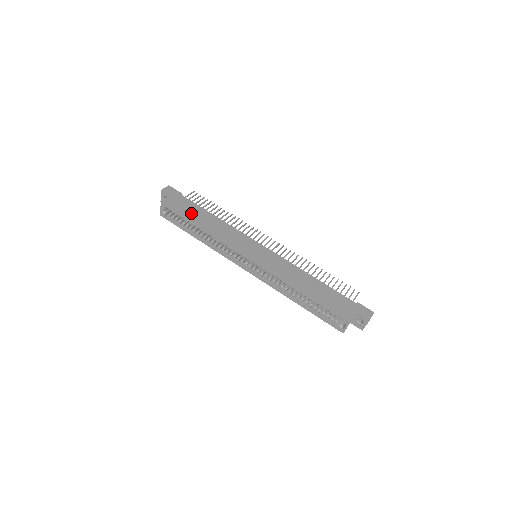
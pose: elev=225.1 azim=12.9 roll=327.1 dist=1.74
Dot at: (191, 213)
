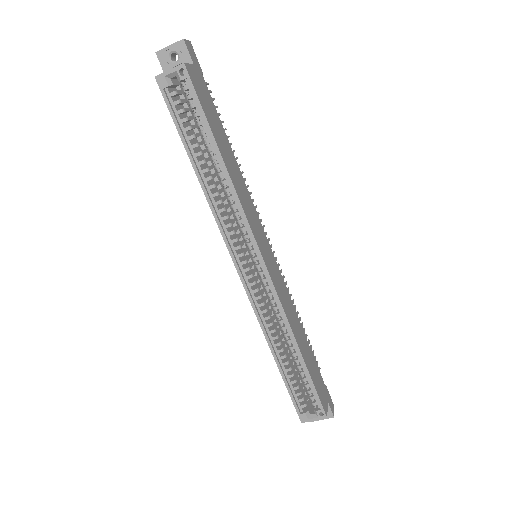
Dot at: (214, 123)
